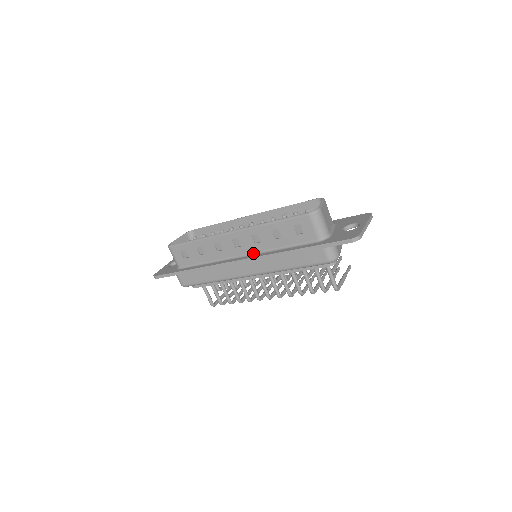
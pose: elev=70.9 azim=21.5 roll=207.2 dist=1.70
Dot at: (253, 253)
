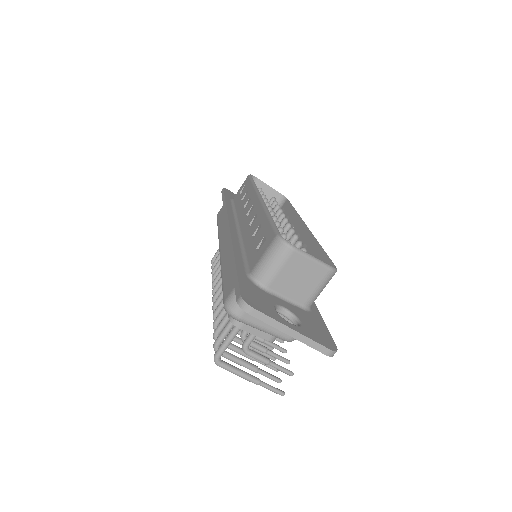
Dot at: (240, 233)
